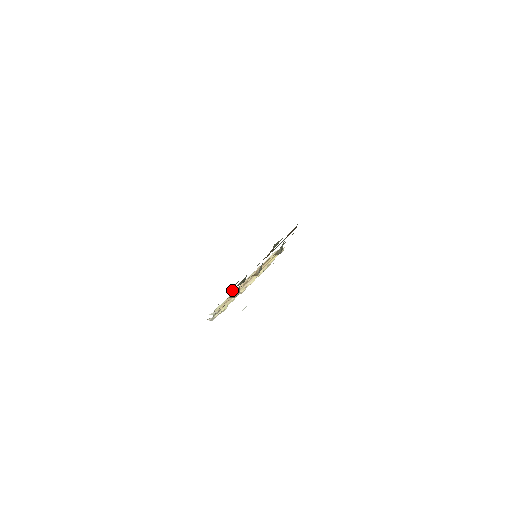
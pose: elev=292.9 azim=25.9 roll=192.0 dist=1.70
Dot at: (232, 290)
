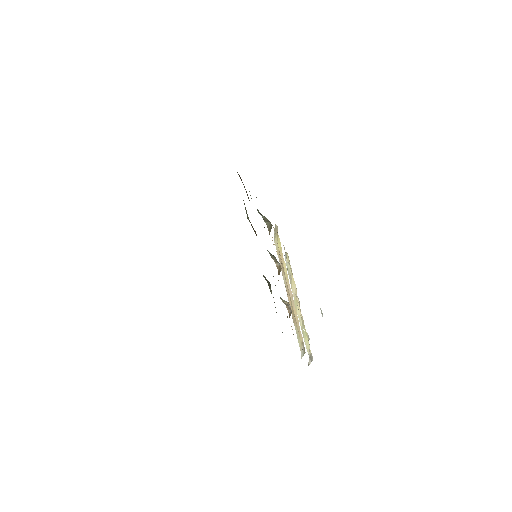
Dot at: occluded
